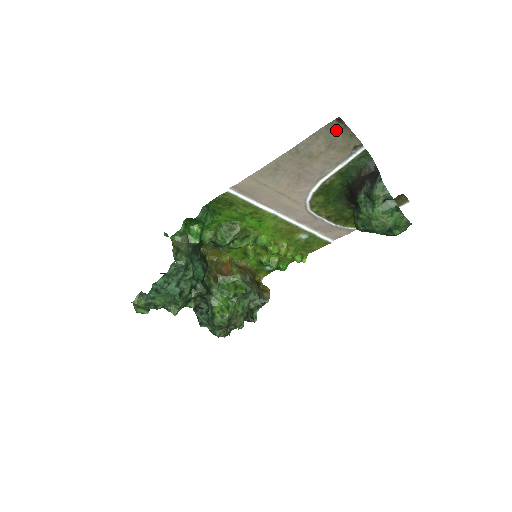
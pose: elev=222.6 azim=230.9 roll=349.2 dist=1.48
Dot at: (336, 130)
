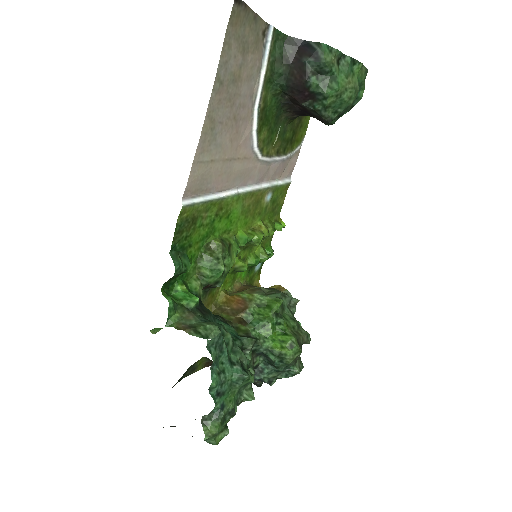
Dot at: (240, 20)
